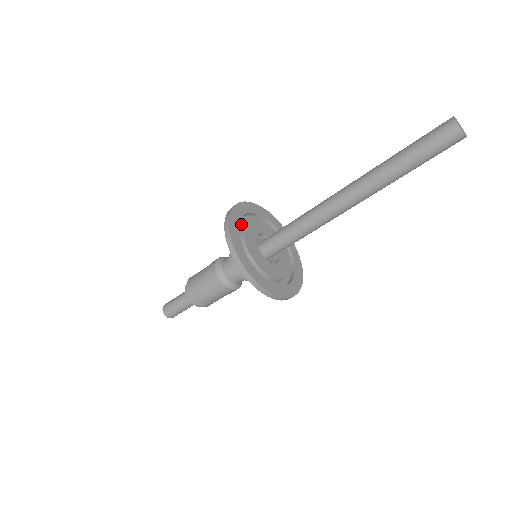
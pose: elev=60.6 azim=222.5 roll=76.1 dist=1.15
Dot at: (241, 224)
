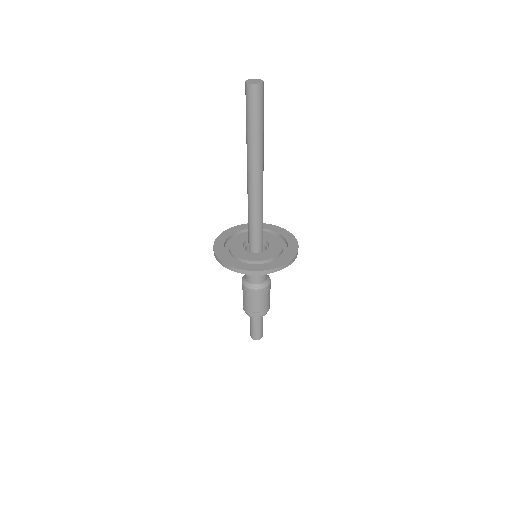
Dot at: (228, 246)
